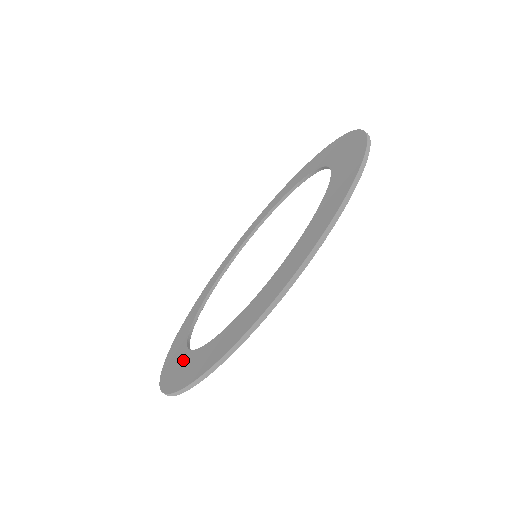
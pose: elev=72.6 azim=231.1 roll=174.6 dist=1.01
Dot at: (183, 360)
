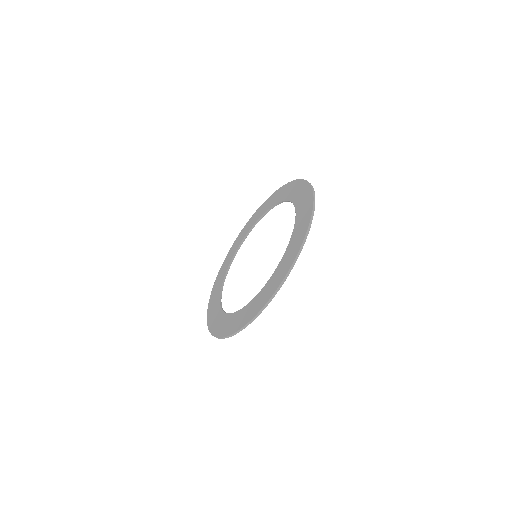
Dot at: (217, 311)
